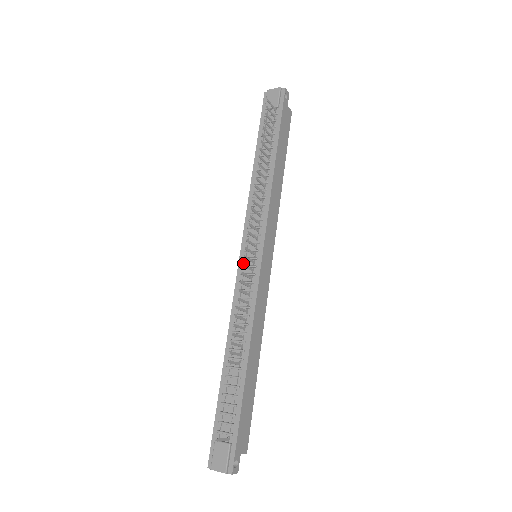
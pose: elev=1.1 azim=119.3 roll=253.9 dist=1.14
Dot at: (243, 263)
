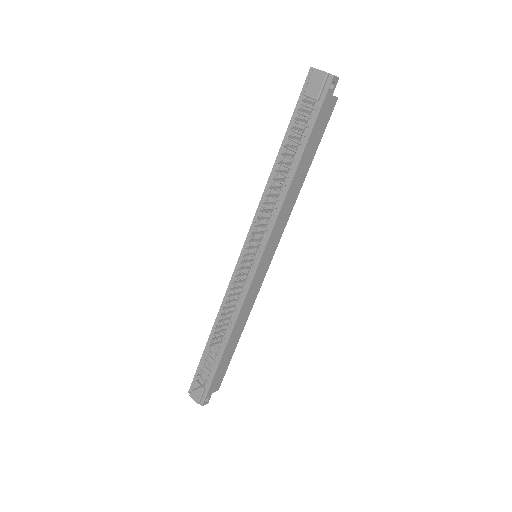
Dot at: occluded
